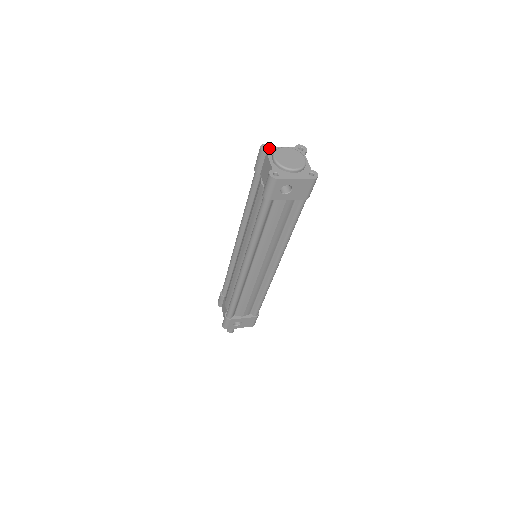
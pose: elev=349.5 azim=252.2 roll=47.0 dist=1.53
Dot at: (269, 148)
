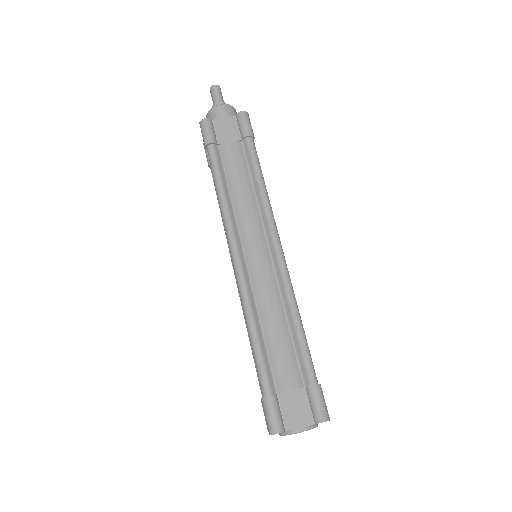
Dot at: occluded
